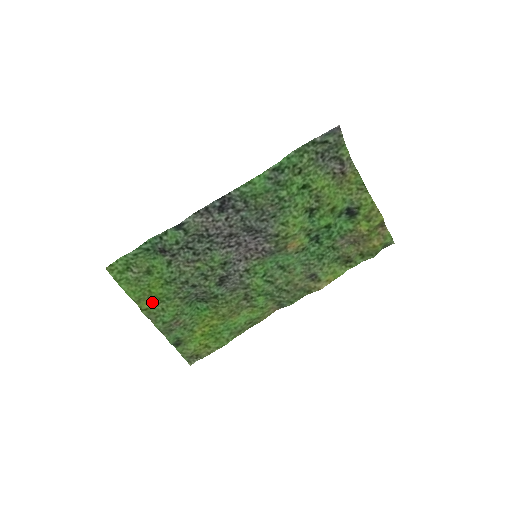
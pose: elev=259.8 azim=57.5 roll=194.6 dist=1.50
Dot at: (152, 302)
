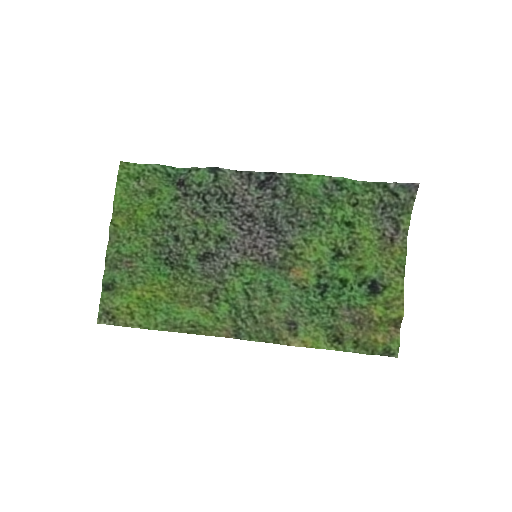
Dot at: (127, 223)
